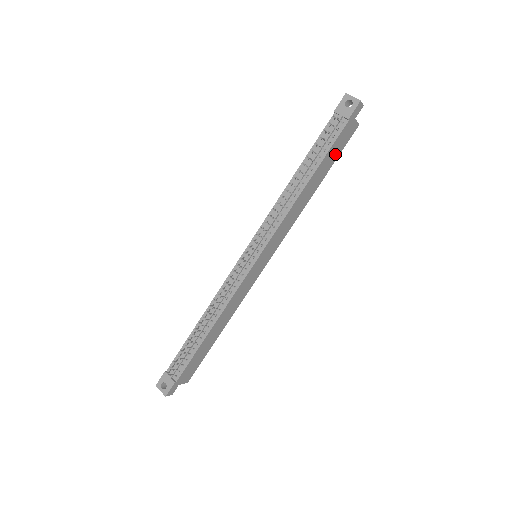
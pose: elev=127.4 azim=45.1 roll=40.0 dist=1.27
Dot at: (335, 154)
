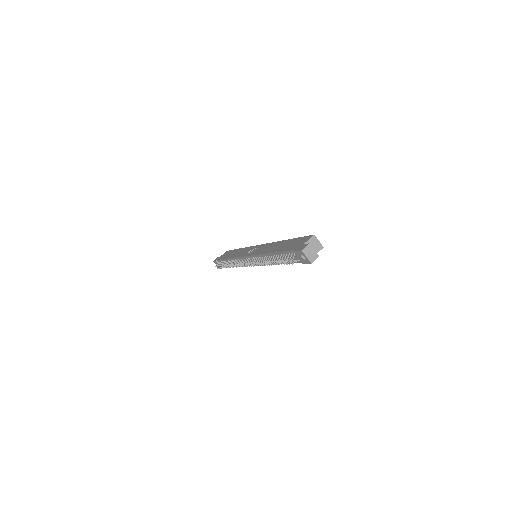
Dot at: occluded
